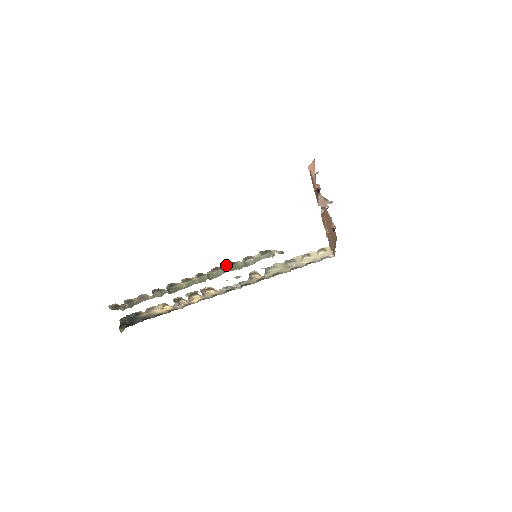
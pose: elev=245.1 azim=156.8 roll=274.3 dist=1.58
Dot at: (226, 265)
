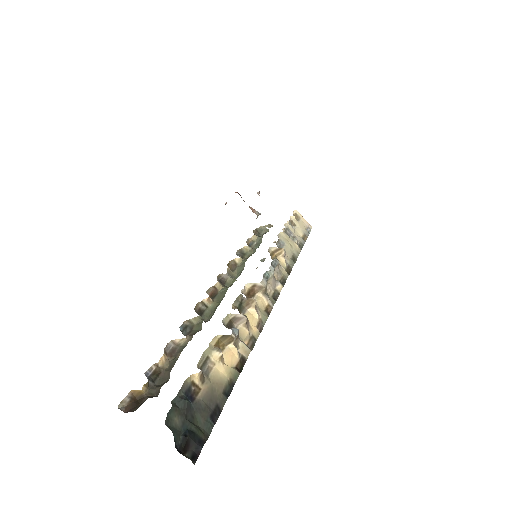
Dot at: (237, 255)
